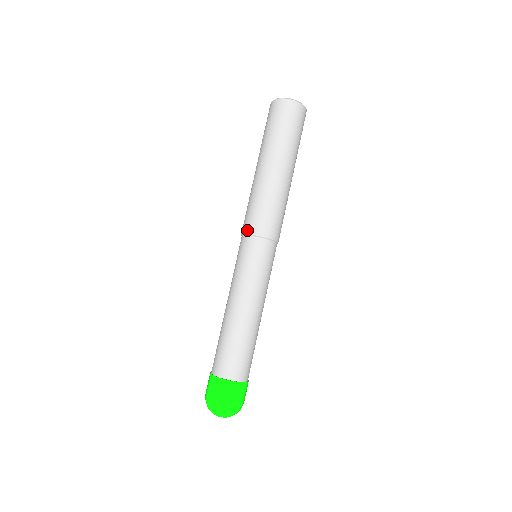
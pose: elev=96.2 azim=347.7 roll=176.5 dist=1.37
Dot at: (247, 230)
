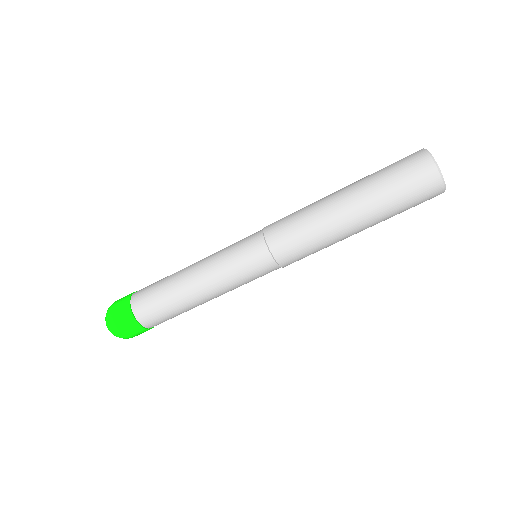
Dot at: (282, 261)
